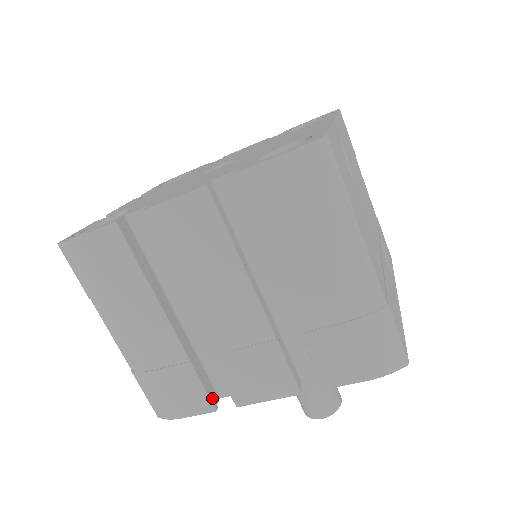
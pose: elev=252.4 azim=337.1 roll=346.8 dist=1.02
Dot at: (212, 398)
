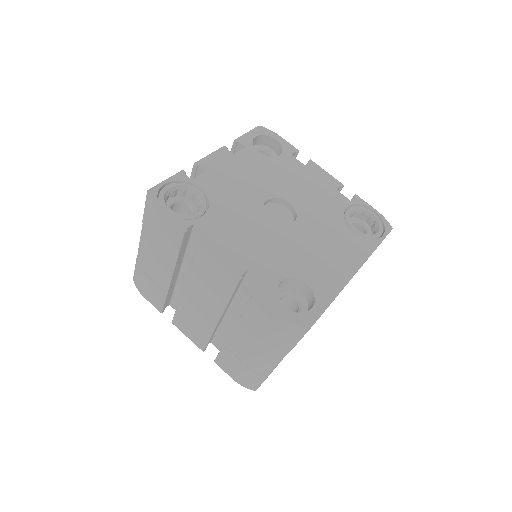
Dot at: occluded
